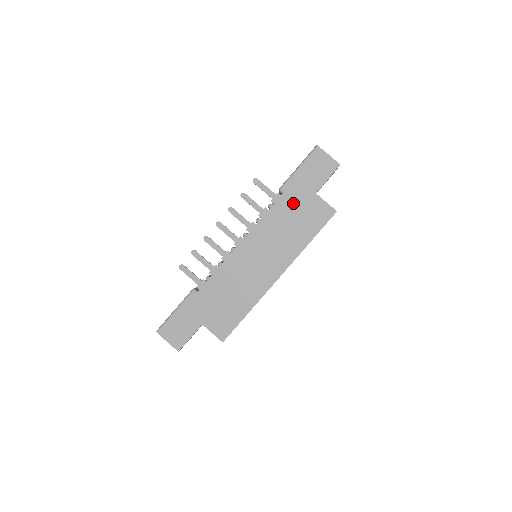
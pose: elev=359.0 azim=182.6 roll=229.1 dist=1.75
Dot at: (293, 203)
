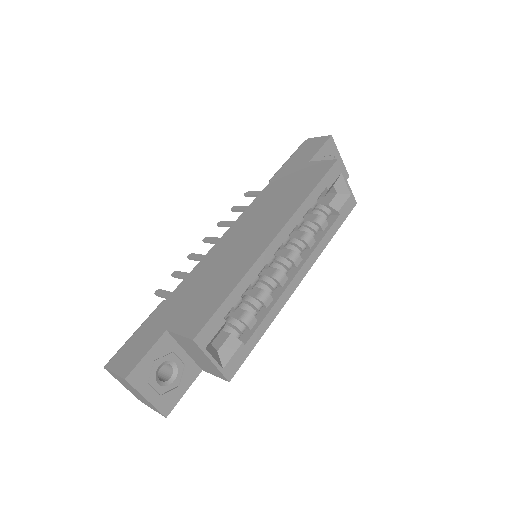
Dot at: (284, 179)
